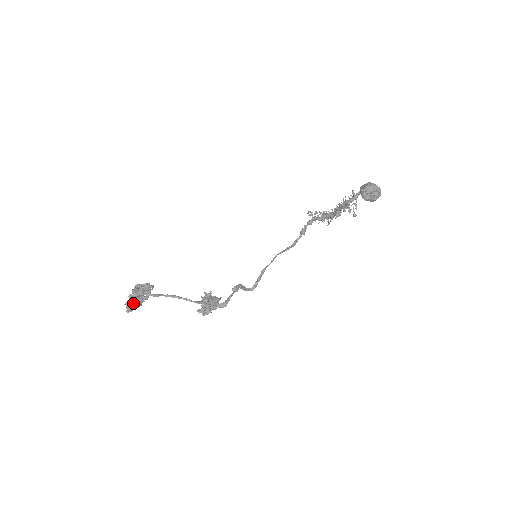
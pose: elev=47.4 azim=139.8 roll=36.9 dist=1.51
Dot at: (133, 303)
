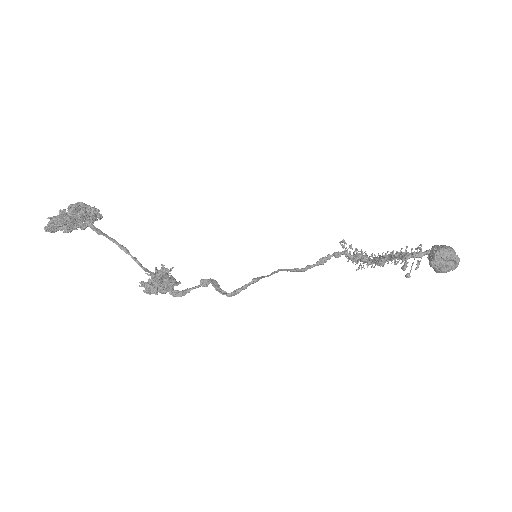
Dot at: (61, 222)
